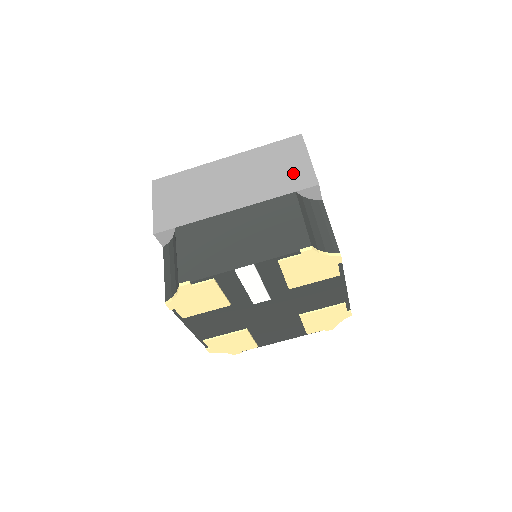
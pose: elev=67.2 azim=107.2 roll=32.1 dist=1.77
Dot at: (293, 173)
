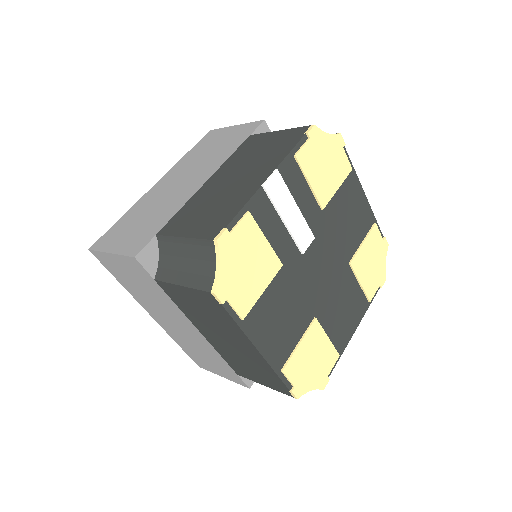
Dot at: (233, 136)
